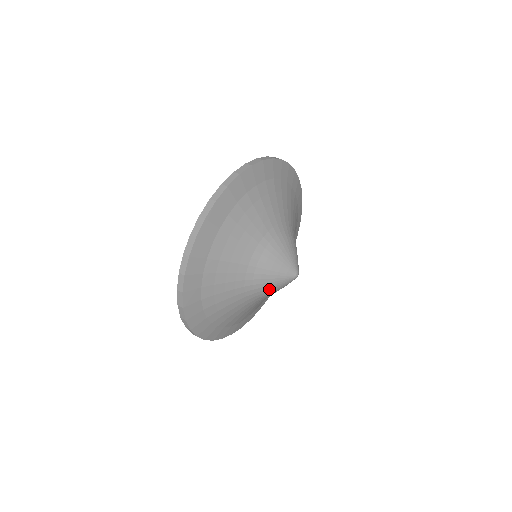
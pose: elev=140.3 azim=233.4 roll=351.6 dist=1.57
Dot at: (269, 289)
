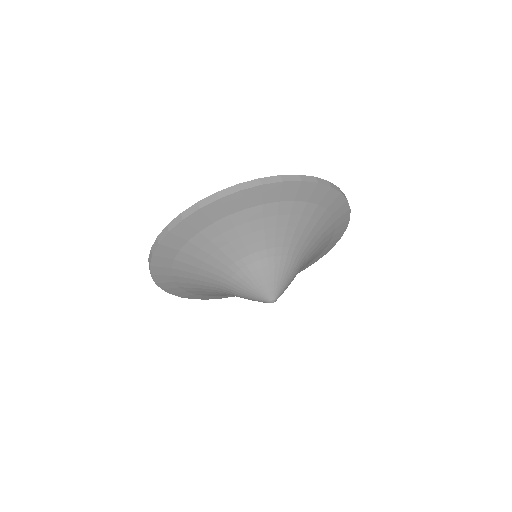
Dot at: (244, 287)
